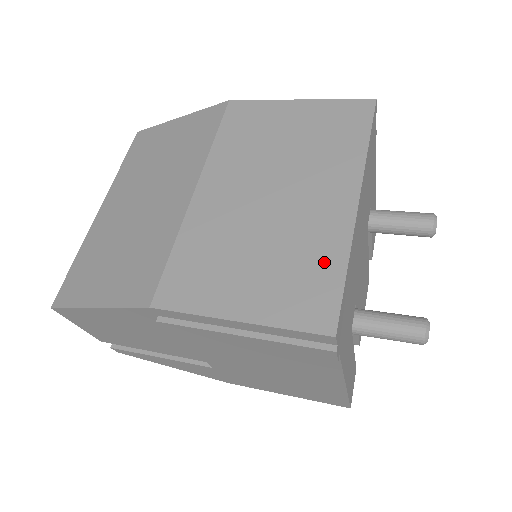
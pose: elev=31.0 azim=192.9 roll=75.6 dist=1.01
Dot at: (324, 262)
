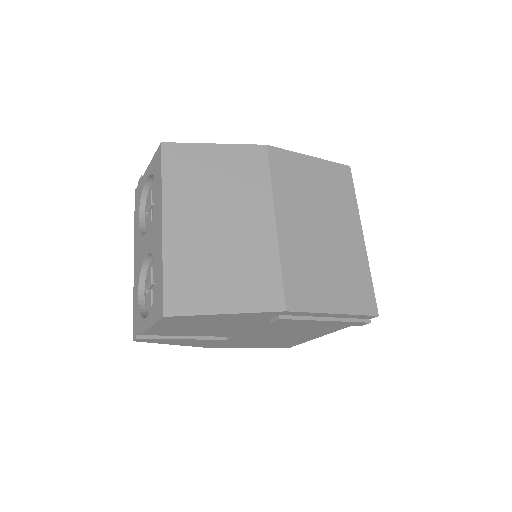
Dot at: (361, 274)
